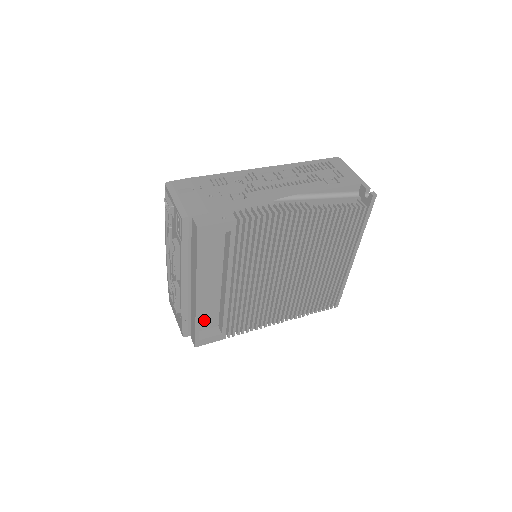
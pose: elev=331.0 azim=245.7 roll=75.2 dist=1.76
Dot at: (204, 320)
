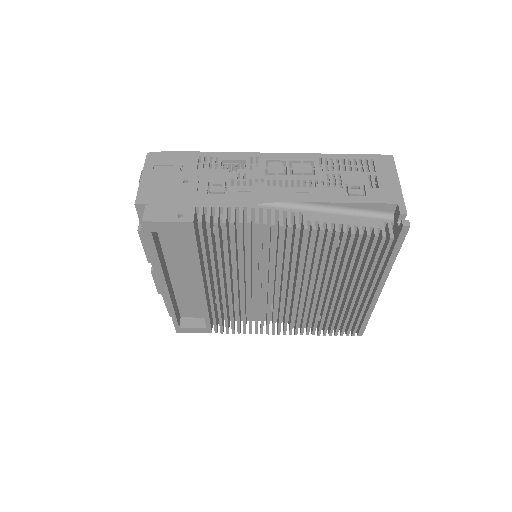
Dot at: (188, 308)
